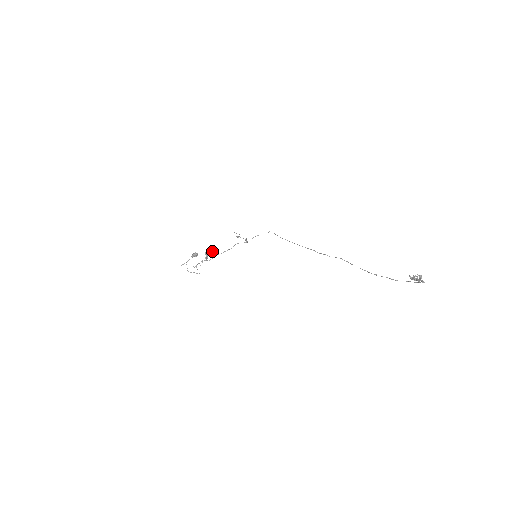
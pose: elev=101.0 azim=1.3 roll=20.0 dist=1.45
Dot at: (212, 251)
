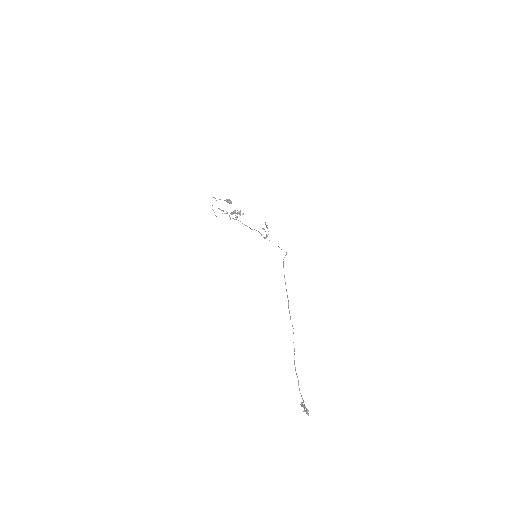
Dot at: (240, 214)
